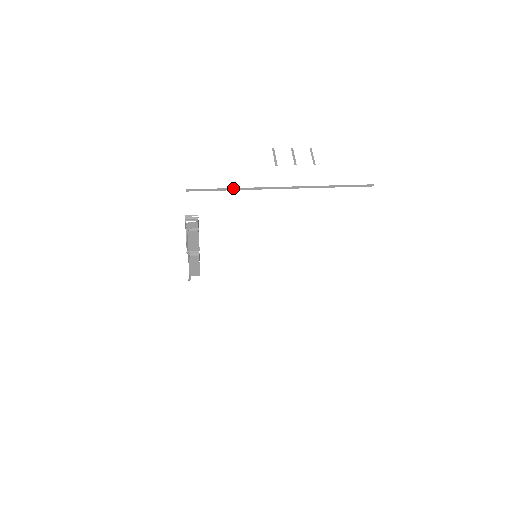
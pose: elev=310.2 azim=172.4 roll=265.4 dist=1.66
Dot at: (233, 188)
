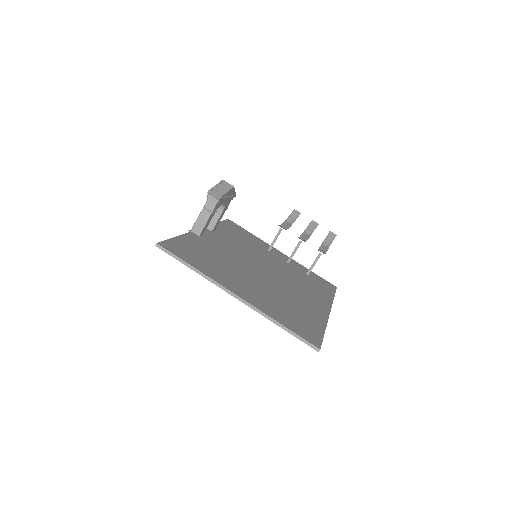
Dot at: (194, 268)
